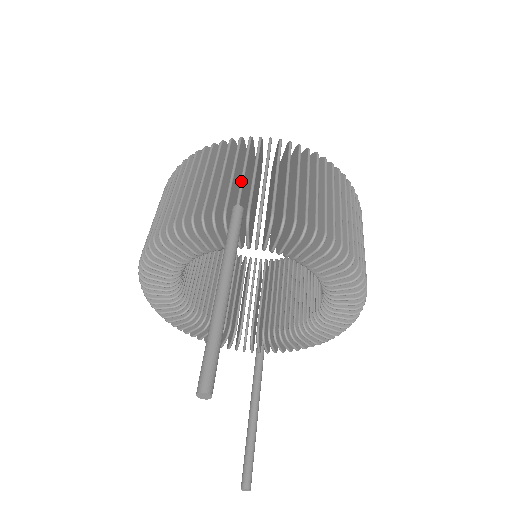
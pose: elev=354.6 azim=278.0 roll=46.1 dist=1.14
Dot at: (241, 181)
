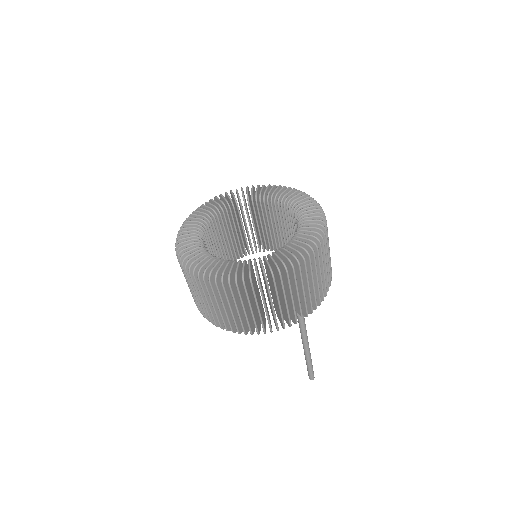
Dot at: (300, 303)
